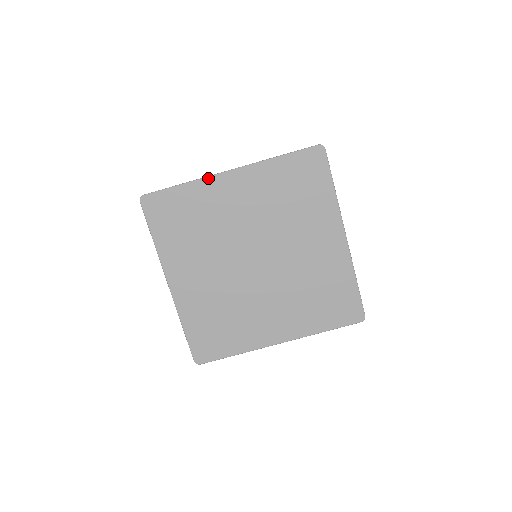
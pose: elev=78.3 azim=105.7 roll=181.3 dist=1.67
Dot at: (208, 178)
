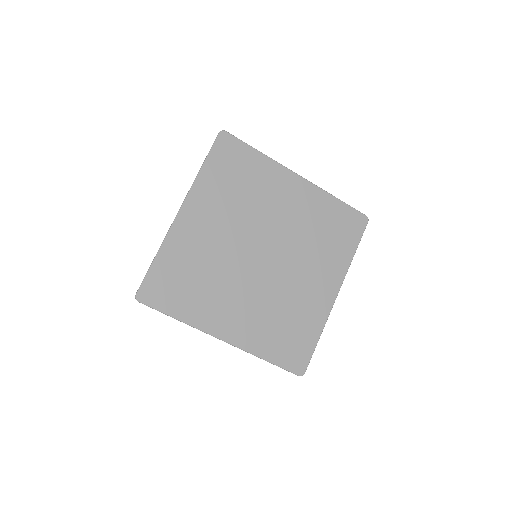
Dot at: (281, 166)
